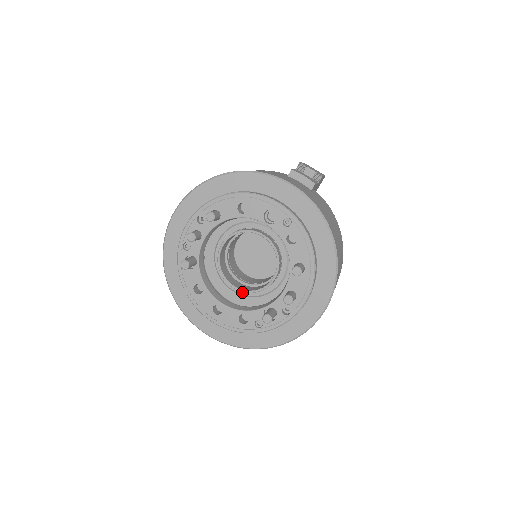
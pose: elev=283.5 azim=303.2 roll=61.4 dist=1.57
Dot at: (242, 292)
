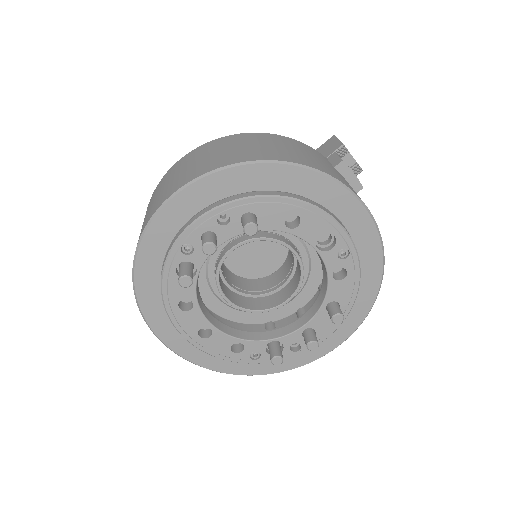
Dot at: occluded
